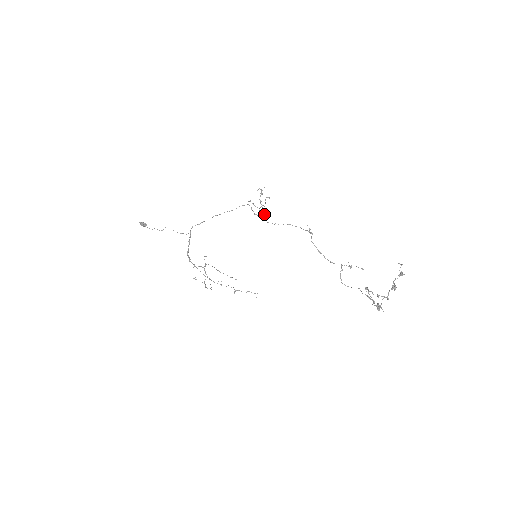
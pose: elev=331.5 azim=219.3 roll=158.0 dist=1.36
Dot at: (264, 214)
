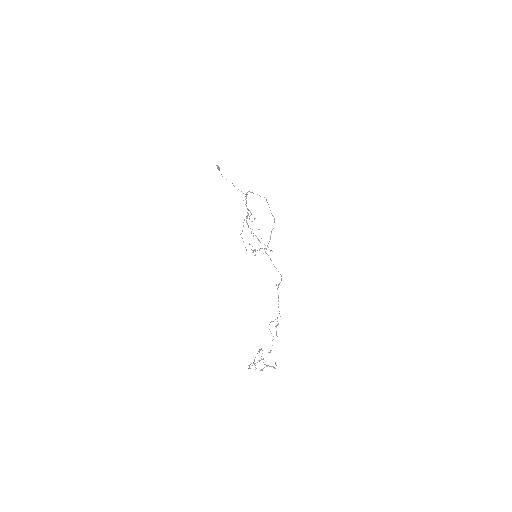
Dot at: occluded
